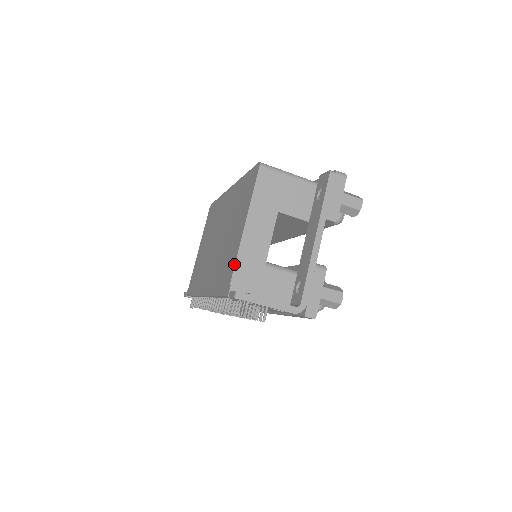
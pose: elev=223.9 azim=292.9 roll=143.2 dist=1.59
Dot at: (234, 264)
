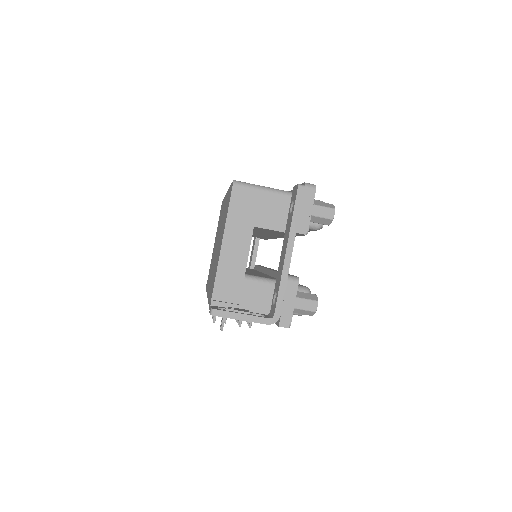
Dot at: (214, 280)
